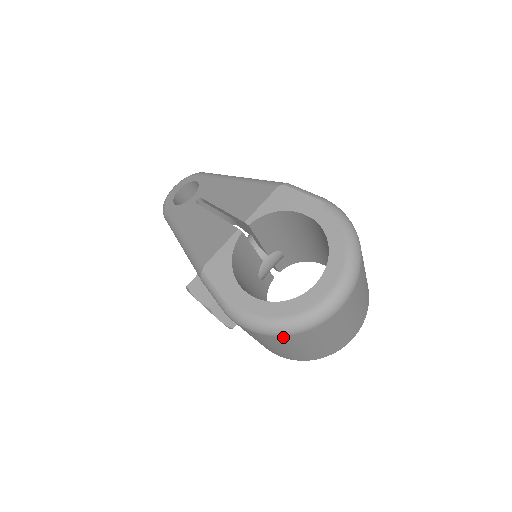
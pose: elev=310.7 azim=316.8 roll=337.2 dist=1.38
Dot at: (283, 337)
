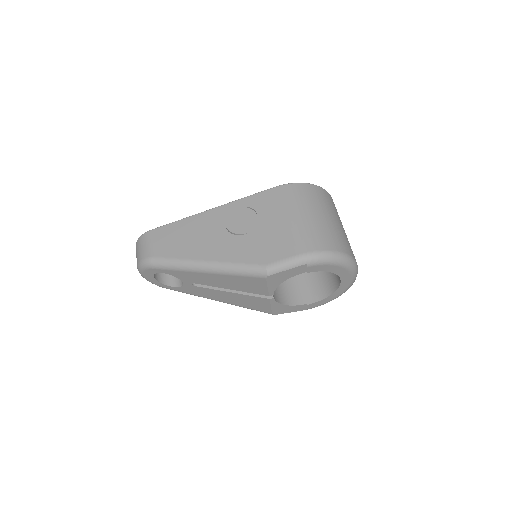
Dot at: occluded
